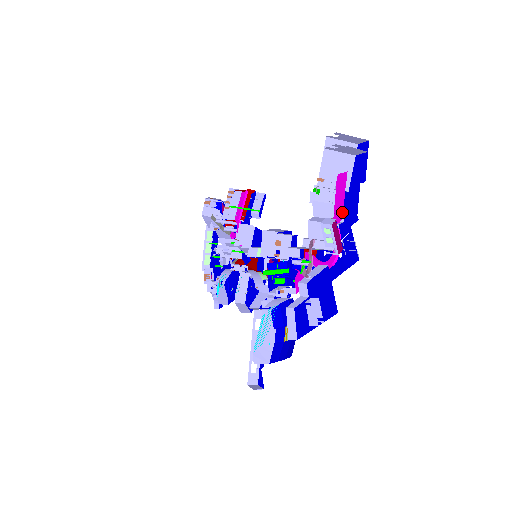
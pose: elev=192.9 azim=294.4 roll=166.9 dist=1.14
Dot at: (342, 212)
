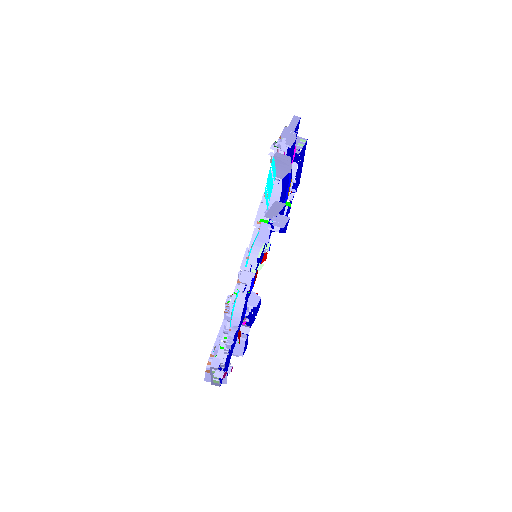
Dot at: occluded
